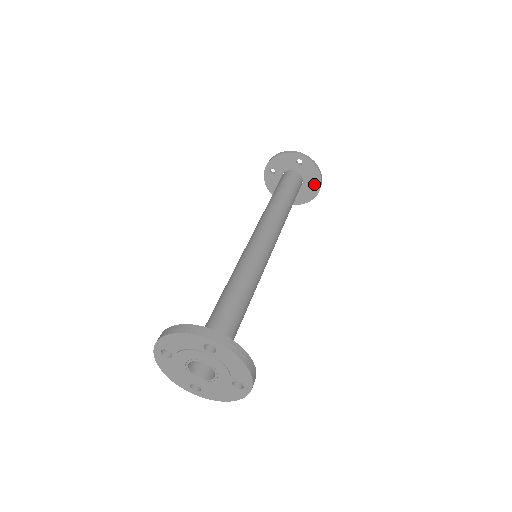
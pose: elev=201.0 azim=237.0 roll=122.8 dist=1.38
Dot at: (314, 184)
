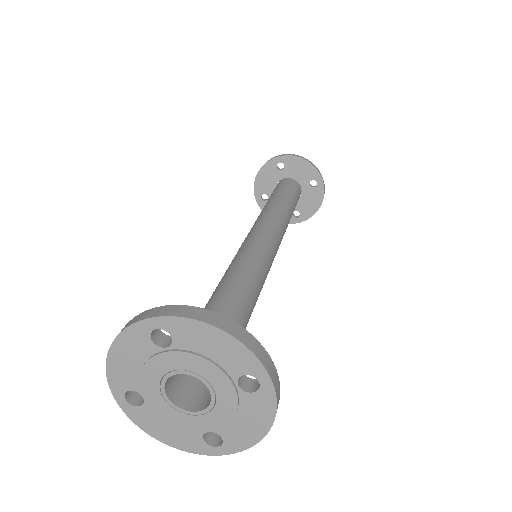
Dot at: (312, 177)
